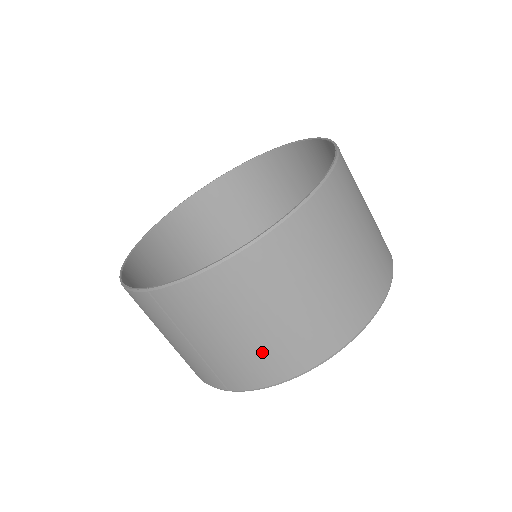
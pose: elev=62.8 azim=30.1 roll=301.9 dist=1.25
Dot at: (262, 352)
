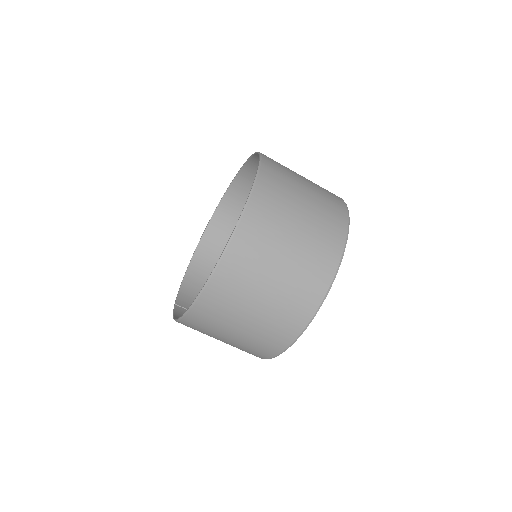
Dot at: occluded
